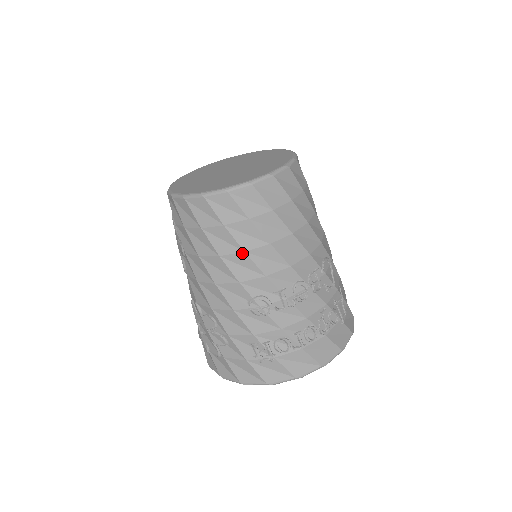
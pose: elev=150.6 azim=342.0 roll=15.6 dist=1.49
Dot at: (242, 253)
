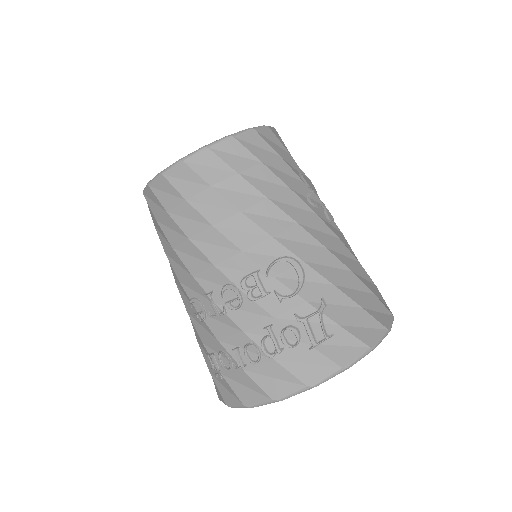
Dot at: (172, 249)
